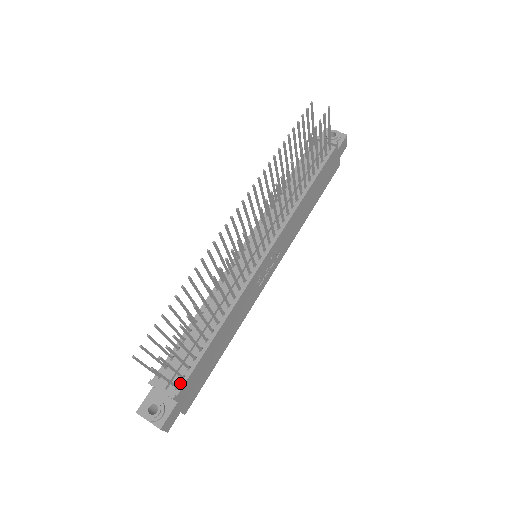
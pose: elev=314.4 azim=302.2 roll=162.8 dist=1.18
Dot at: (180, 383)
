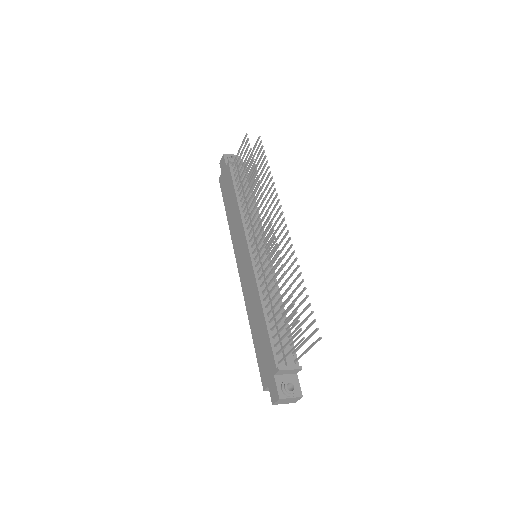
Dot at: (294, 358)
